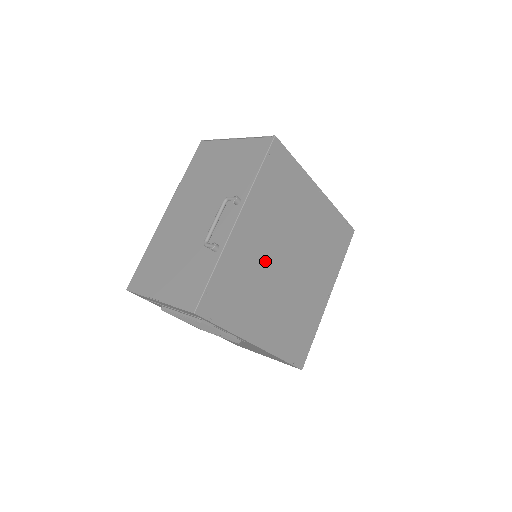
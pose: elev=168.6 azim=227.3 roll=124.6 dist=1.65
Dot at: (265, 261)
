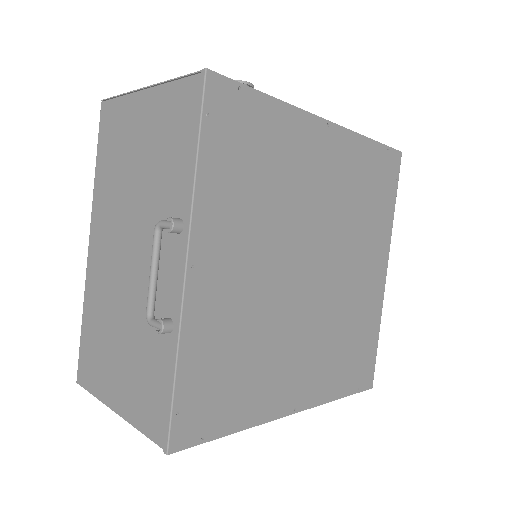
Dot at: (266, 294)
